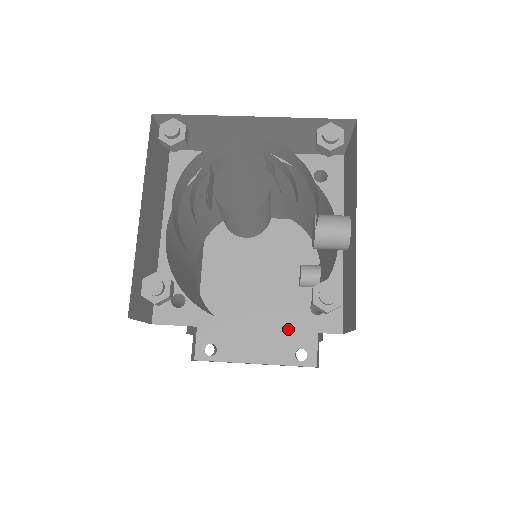
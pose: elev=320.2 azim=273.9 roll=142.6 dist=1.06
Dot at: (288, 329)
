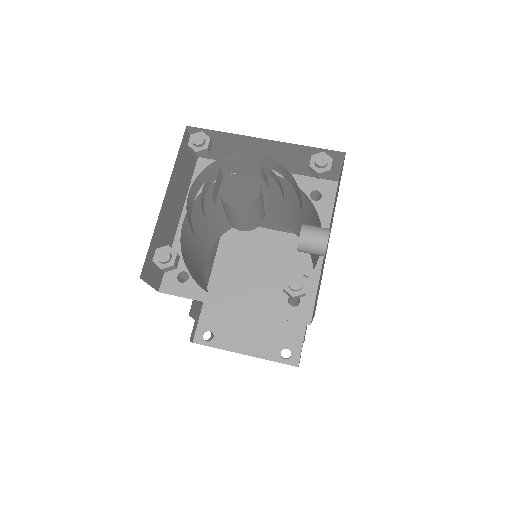
Dot at: (267, 314)
